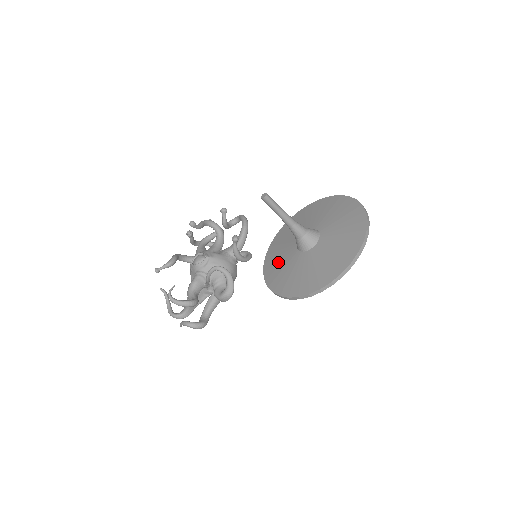
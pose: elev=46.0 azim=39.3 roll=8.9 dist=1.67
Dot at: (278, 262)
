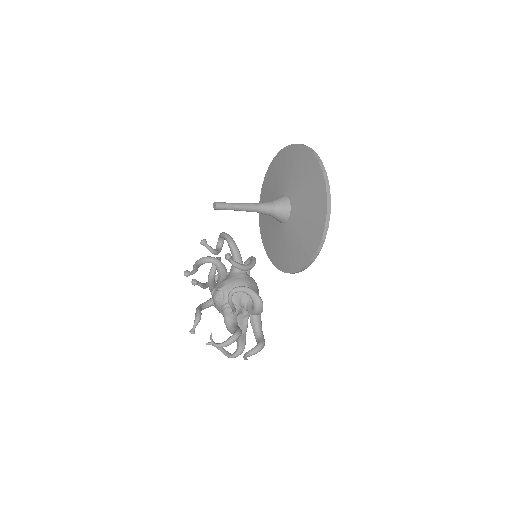
Dot at: (276, 246)
